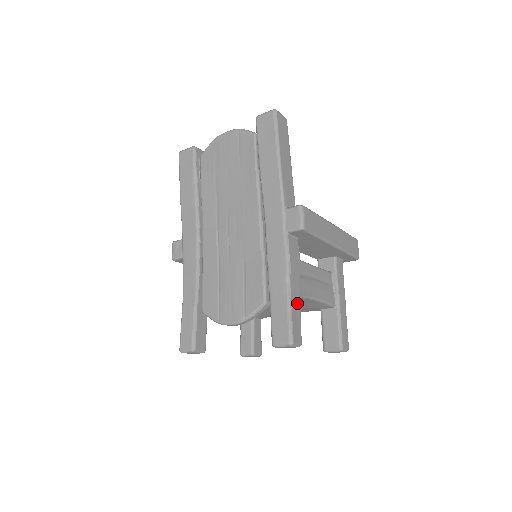
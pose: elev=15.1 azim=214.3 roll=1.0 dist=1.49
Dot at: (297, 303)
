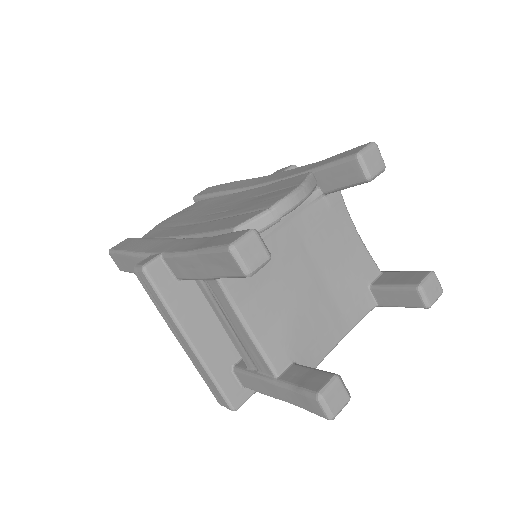
Dot at: occluded
